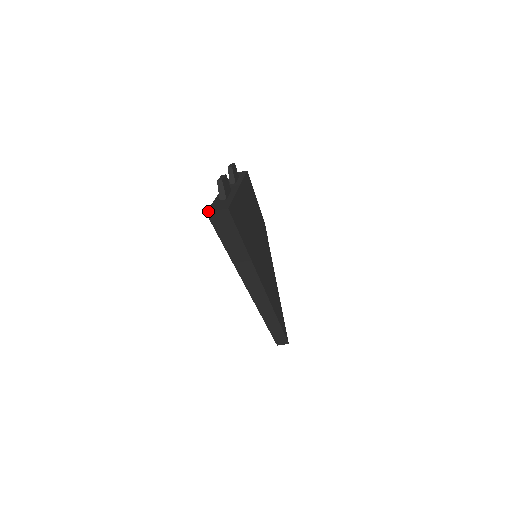
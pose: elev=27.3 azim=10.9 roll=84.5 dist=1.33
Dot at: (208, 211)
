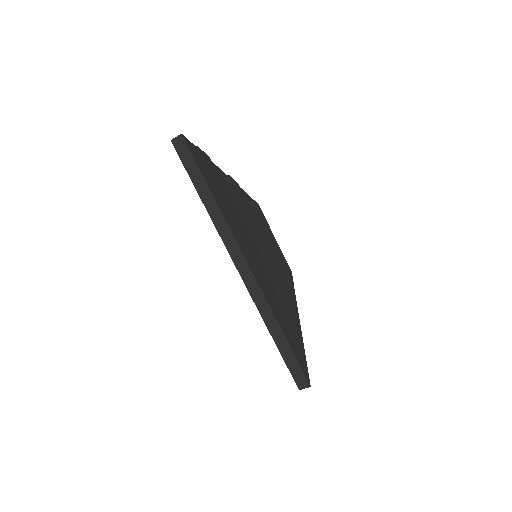
Dot at: (173, 140)
